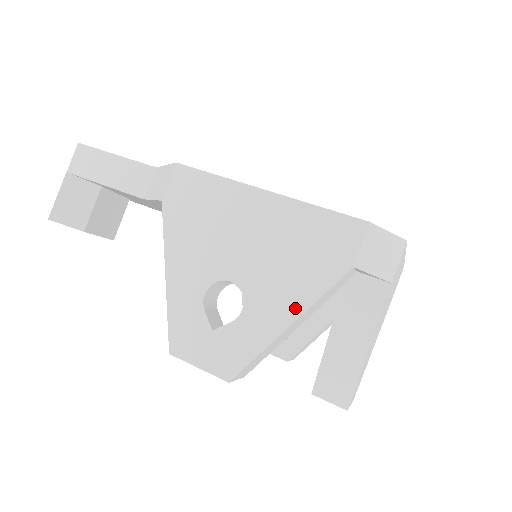
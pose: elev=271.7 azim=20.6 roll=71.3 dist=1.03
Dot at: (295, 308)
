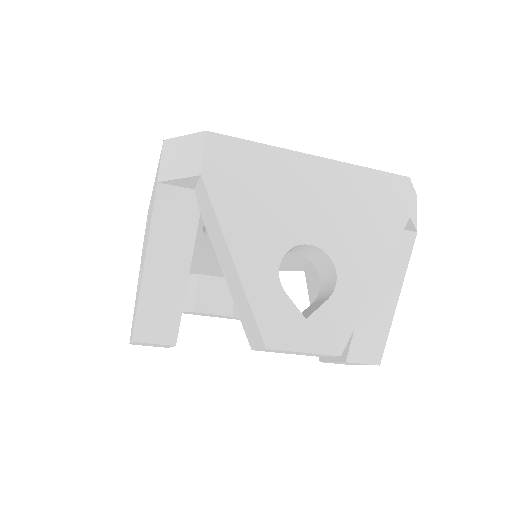
Dot at: (146, 248)
